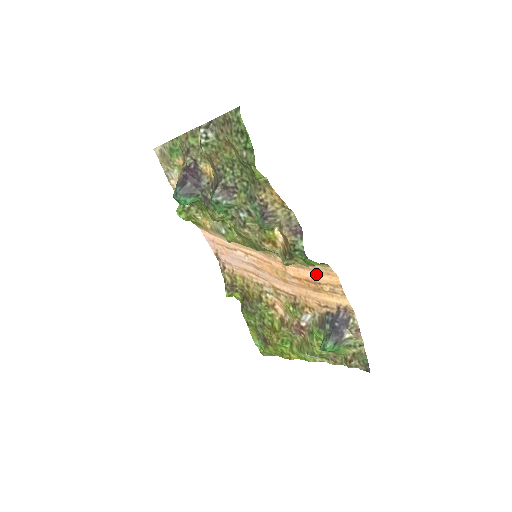
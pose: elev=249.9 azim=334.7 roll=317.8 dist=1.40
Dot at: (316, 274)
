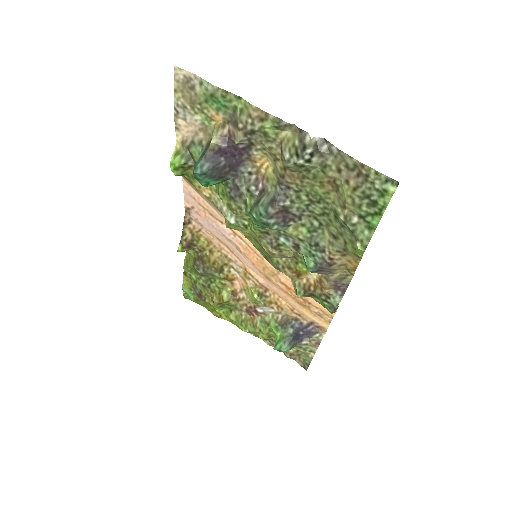
Dot at: occluded
